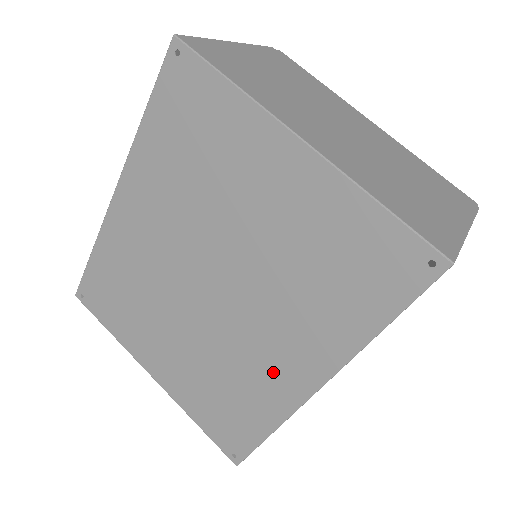
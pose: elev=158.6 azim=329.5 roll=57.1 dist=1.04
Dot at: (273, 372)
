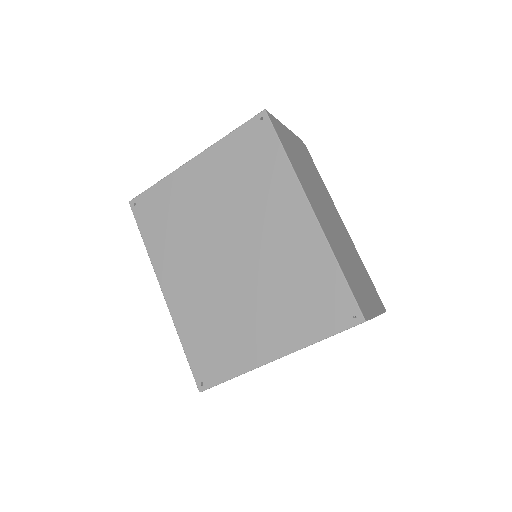
Dot at: (295, 238)
